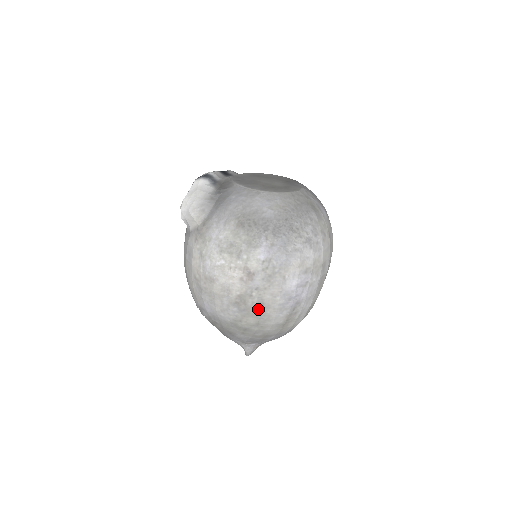
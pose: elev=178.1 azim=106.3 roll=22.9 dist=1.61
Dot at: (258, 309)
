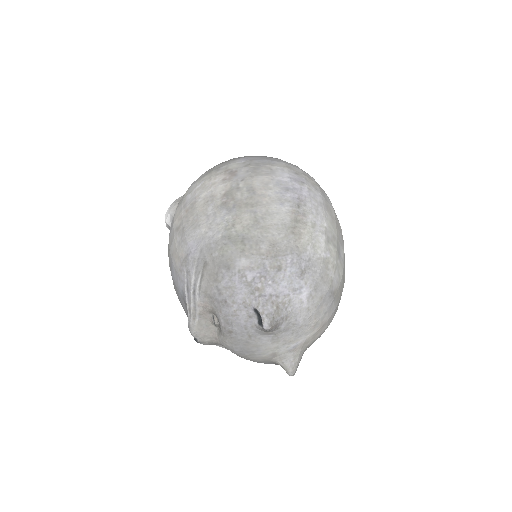
Dot at: (251, 200)
